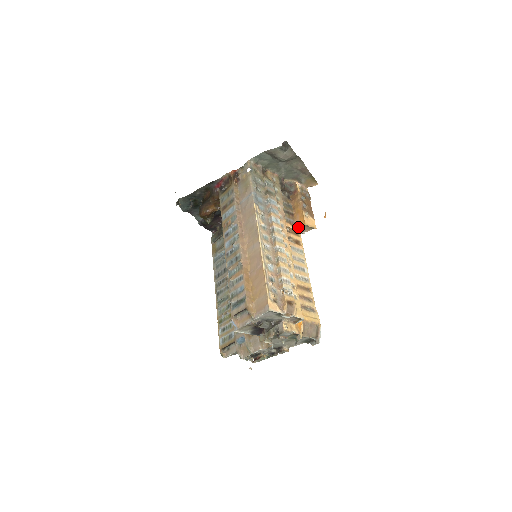
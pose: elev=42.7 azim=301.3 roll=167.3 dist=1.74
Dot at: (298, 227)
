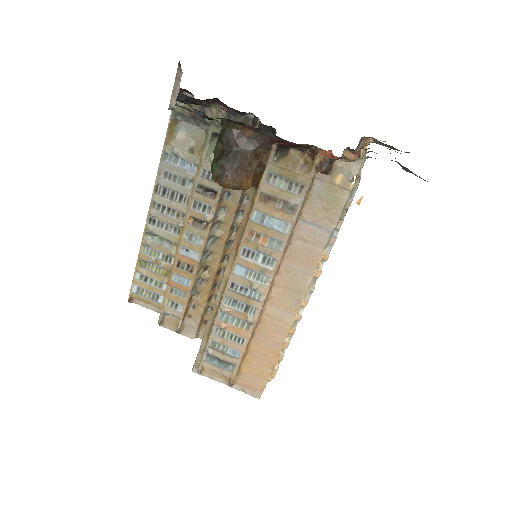
Dot at: occluded
